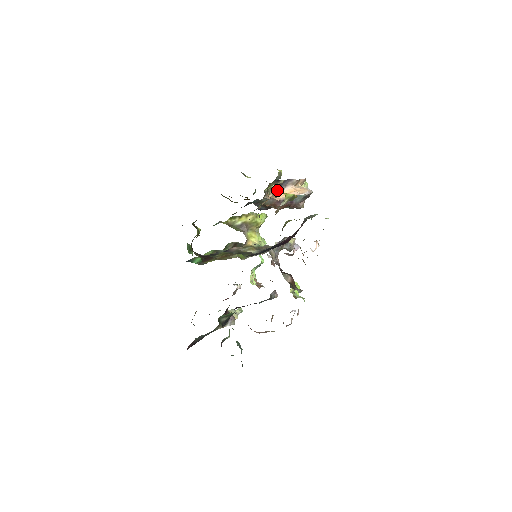
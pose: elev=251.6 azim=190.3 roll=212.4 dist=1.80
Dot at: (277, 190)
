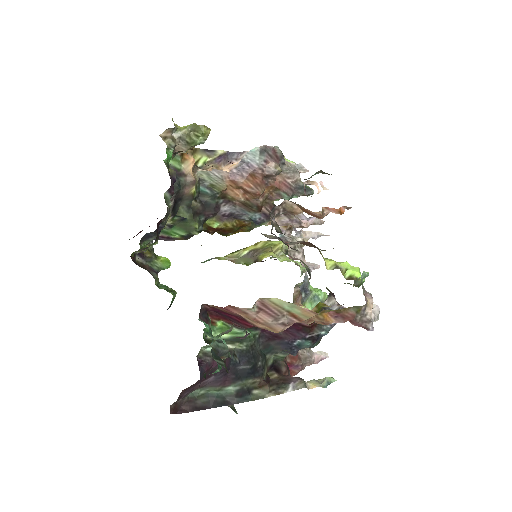
Dot at: (221, 163)
